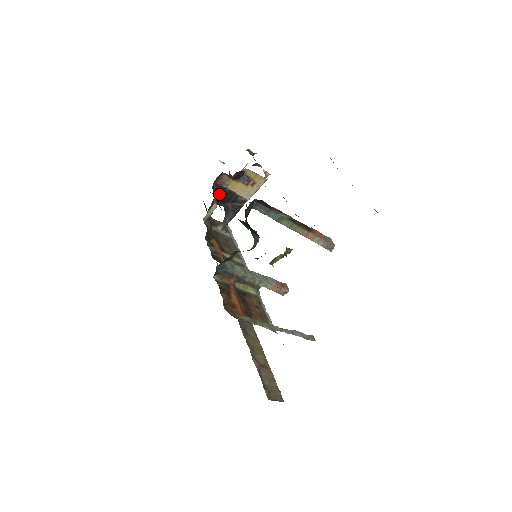
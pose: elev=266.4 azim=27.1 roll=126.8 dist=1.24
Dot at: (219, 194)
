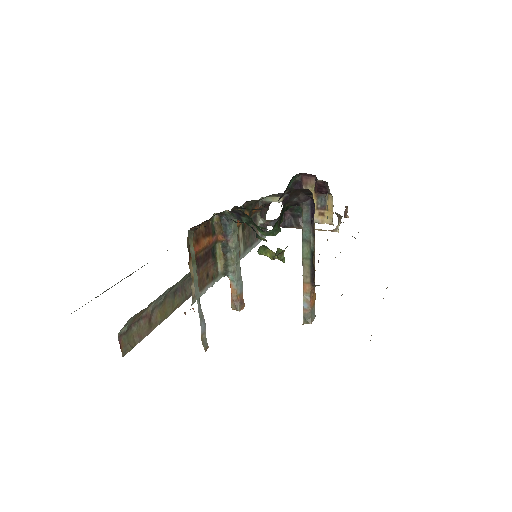
Dot at: (294, 189)
